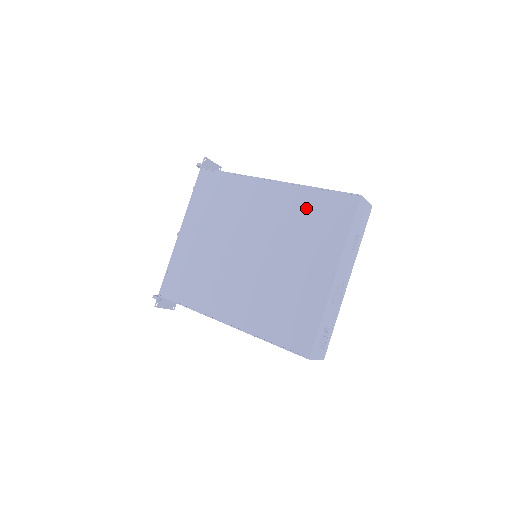
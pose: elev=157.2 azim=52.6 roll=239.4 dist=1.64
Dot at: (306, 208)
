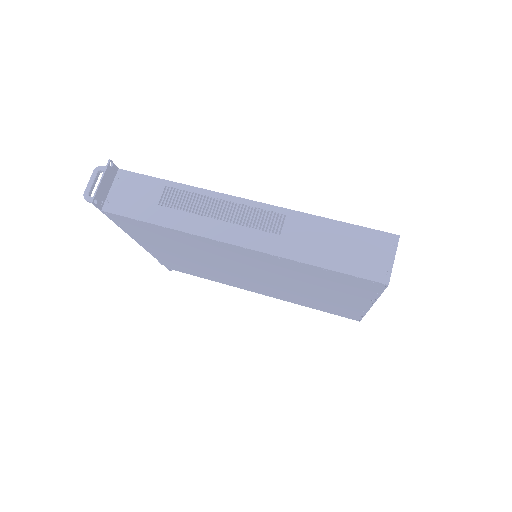
Dot at: (309, 274)
